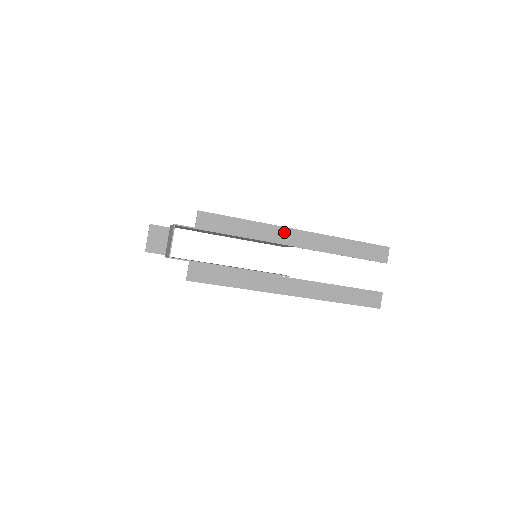
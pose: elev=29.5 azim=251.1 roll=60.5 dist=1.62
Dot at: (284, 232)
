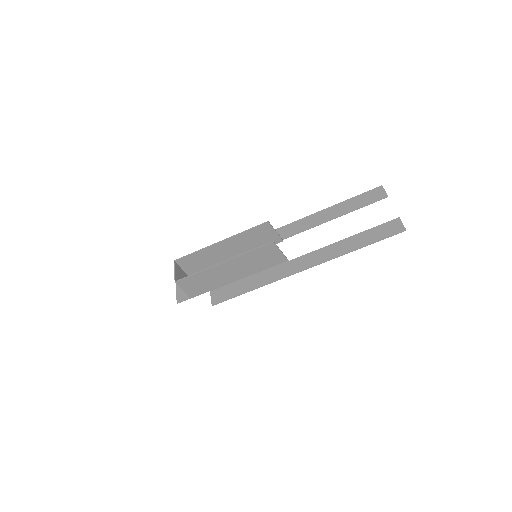
Dot at: (278, 232)
